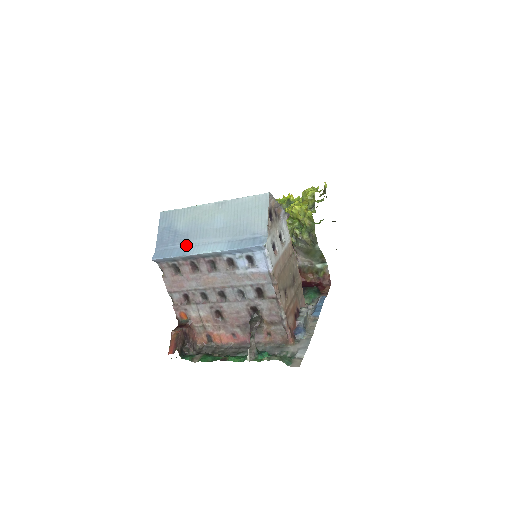
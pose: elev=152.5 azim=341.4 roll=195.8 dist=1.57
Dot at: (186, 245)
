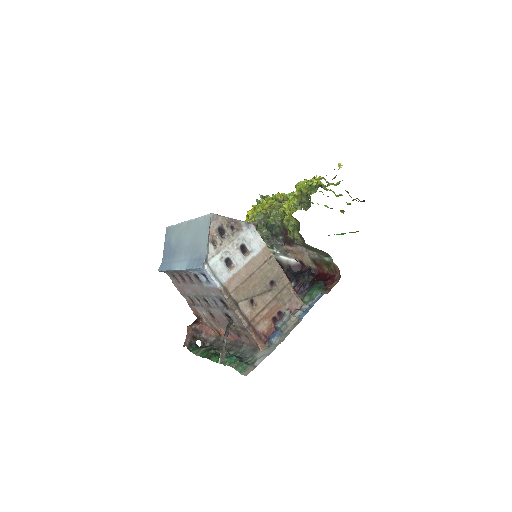
Dot at: (173, 260)
